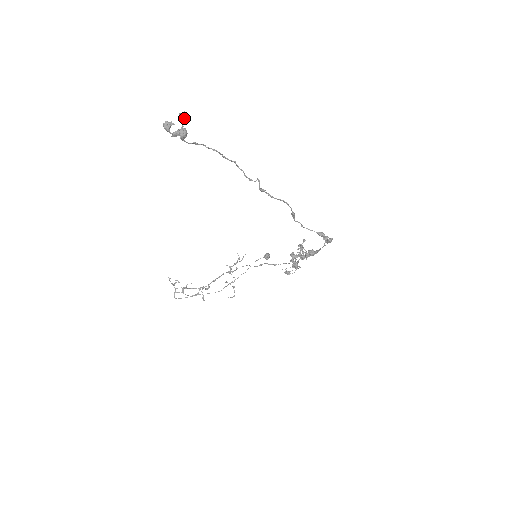
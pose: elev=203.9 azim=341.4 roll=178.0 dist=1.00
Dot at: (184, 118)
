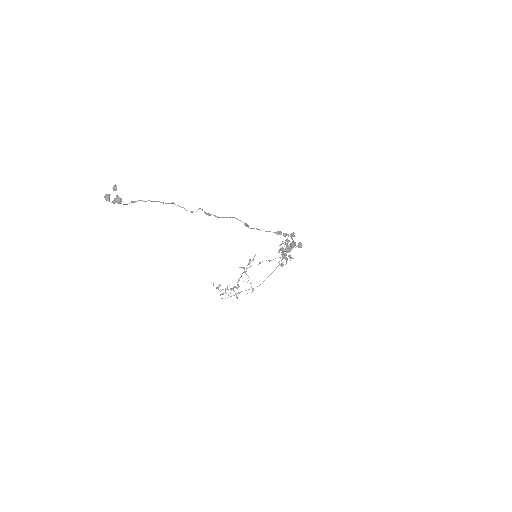
Dot at: (116, 189)
